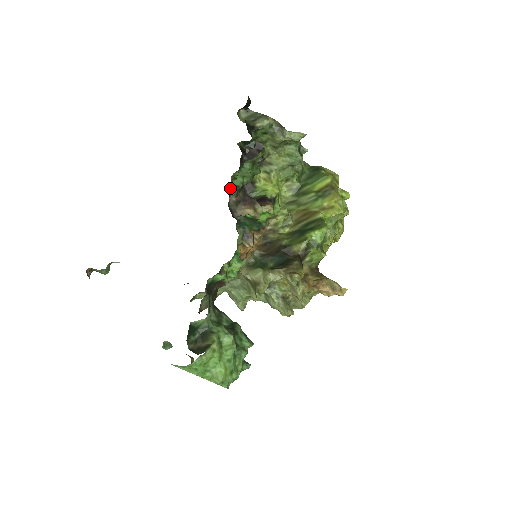
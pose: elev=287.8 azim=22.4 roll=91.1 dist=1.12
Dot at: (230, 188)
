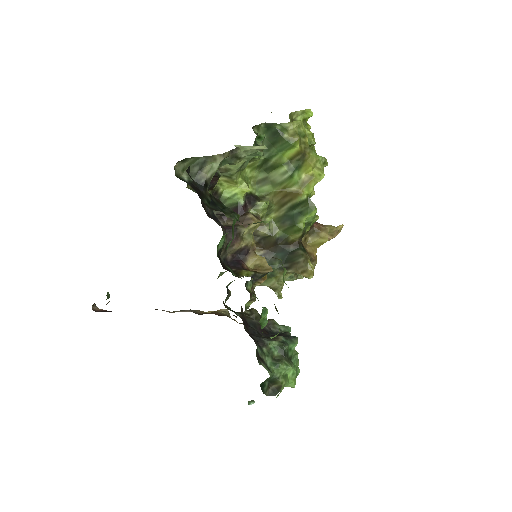
Dot at: (219, 258)
